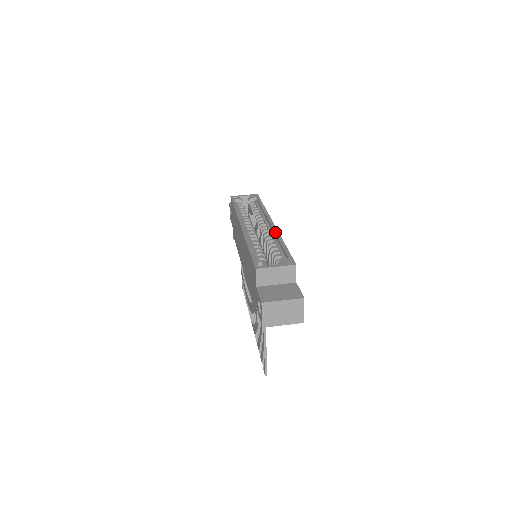
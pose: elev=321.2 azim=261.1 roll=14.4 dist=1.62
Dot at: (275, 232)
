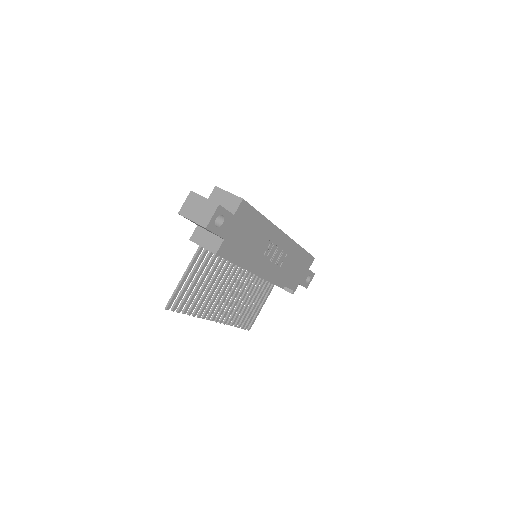
Dot at: occluded
